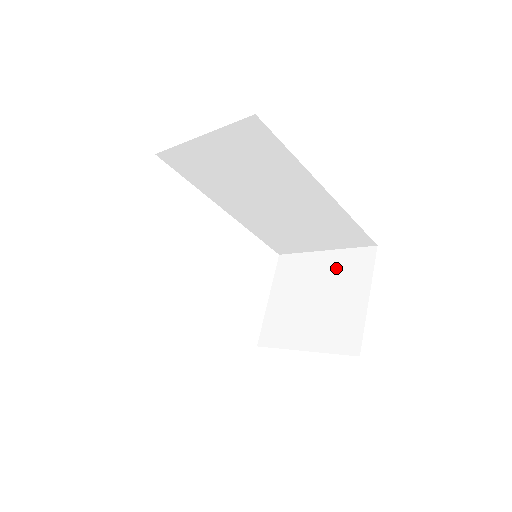
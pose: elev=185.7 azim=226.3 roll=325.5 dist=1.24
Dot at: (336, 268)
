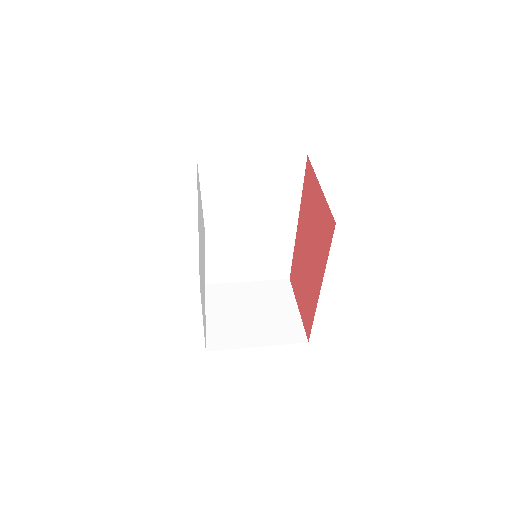
Dot at: (262, 292)
